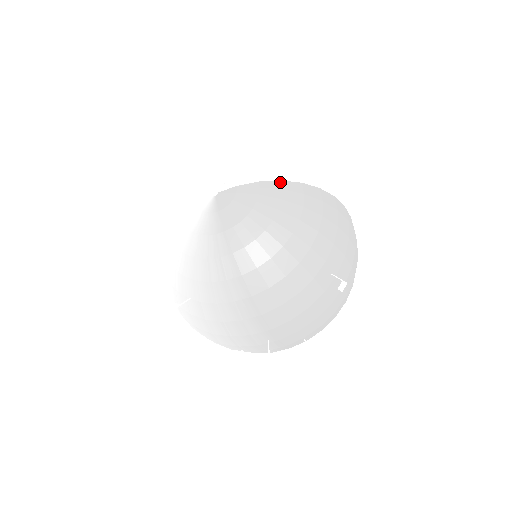
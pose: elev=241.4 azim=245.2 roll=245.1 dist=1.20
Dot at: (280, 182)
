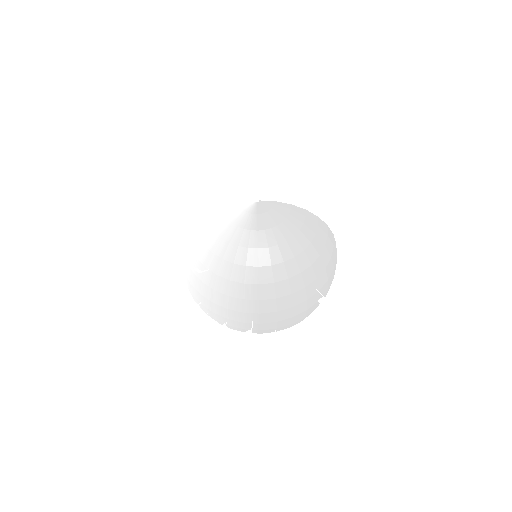
Dot at: (305, 210)
